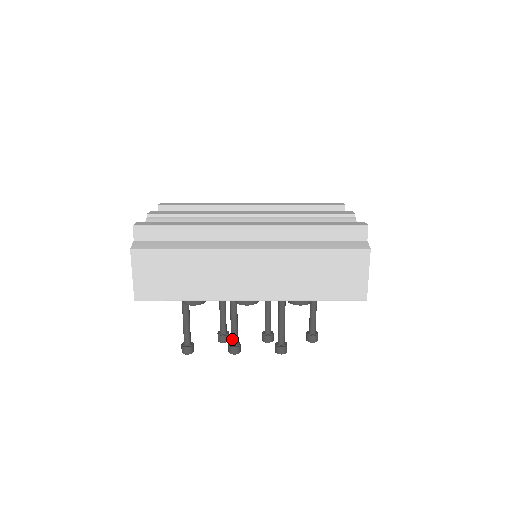
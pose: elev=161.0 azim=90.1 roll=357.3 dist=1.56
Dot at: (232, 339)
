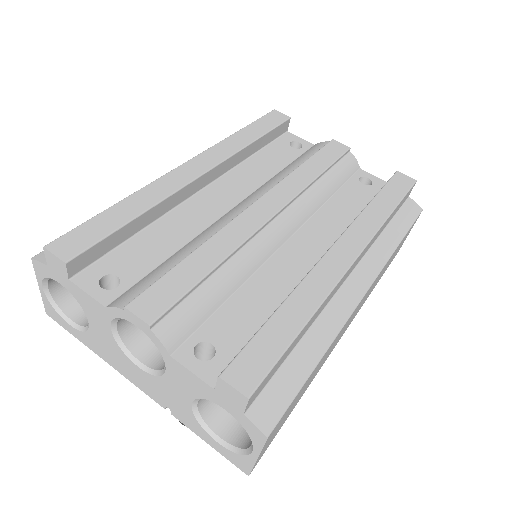
Dot at: occluded
